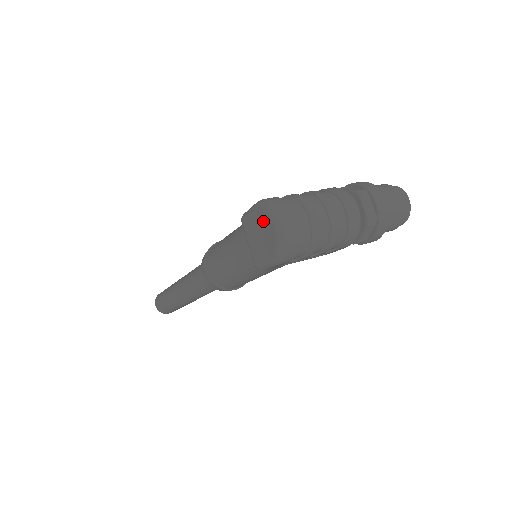
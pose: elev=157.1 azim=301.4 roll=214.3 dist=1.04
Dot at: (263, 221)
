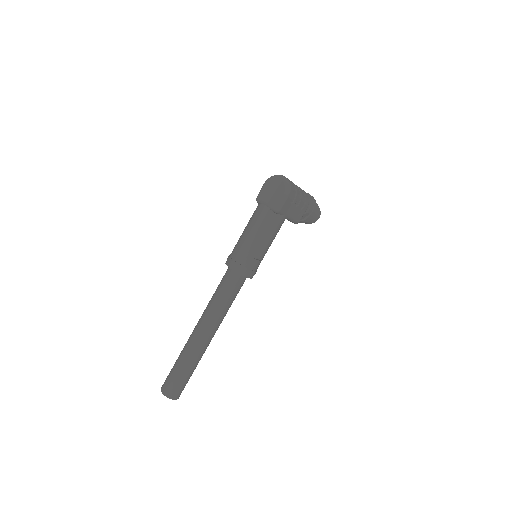
Dot at: (273, 183)
